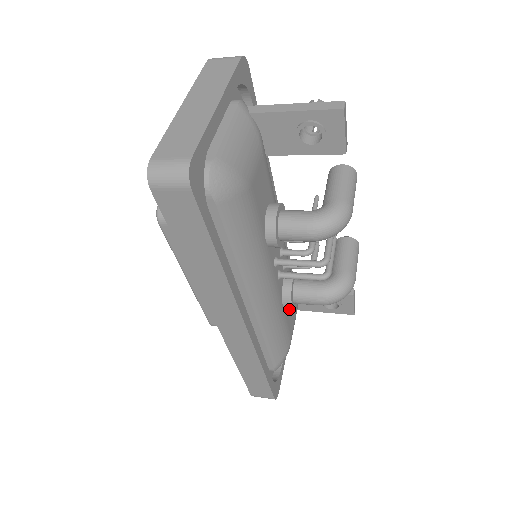
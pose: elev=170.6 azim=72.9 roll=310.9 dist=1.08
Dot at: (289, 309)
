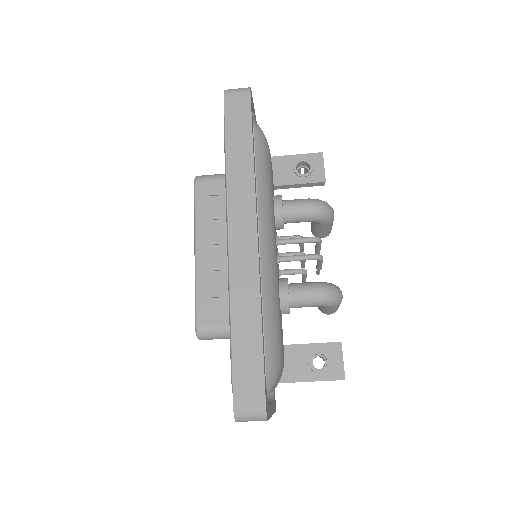
Dot at: (281, 323)
